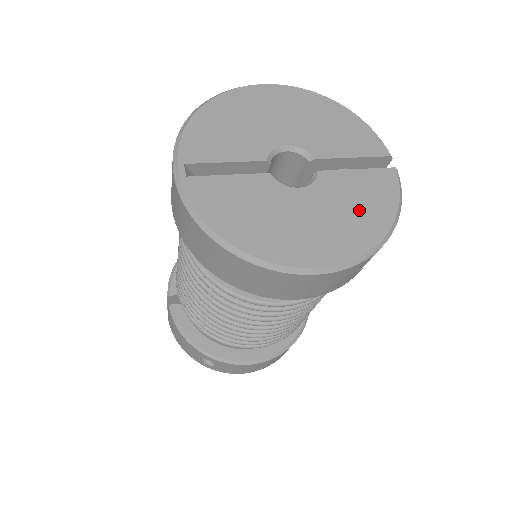
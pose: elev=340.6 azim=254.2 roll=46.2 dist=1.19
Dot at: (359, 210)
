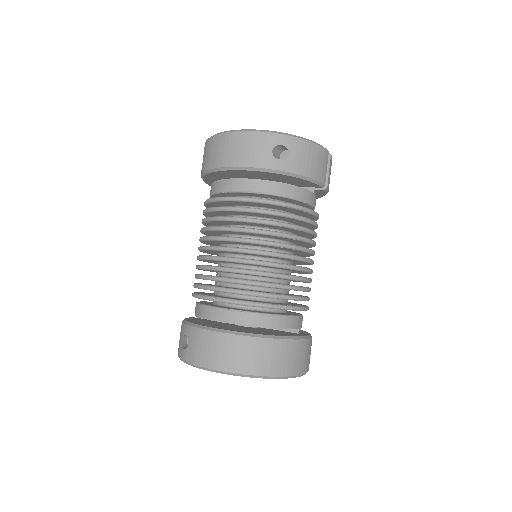
Dot at: occluded
